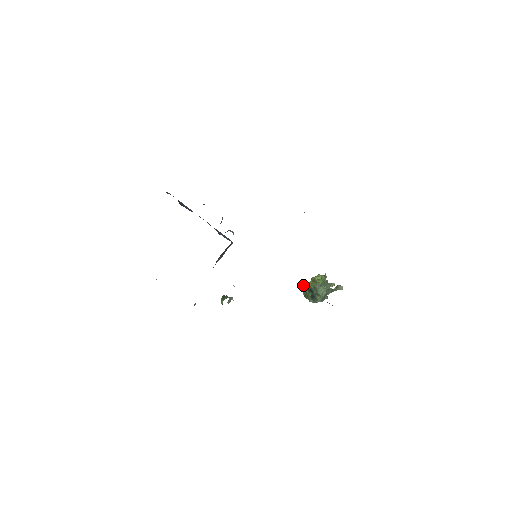
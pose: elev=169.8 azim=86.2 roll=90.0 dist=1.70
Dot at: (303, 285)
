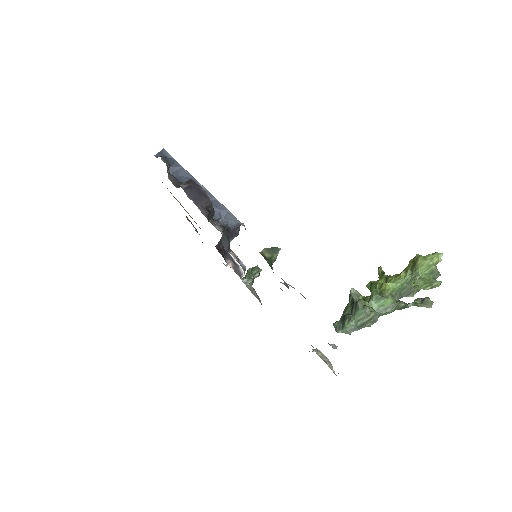
Dot at: occluded
